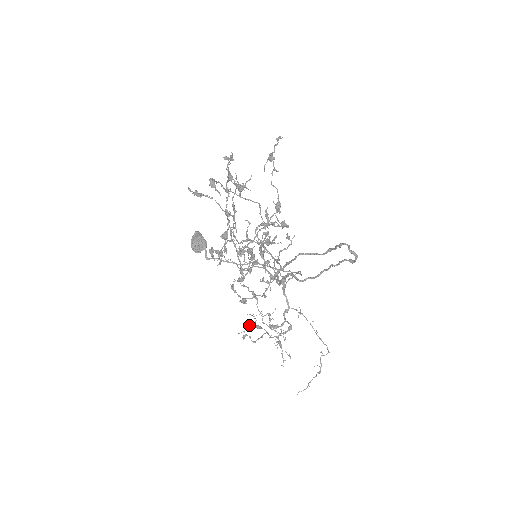
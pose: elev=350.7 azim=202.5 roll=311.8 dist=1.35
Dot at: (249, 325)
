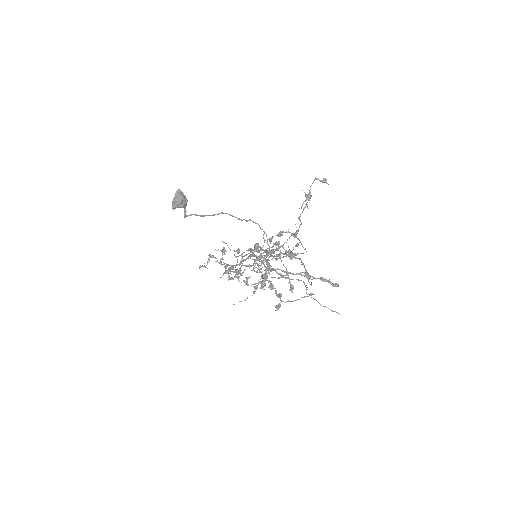
Dot at: occluded
